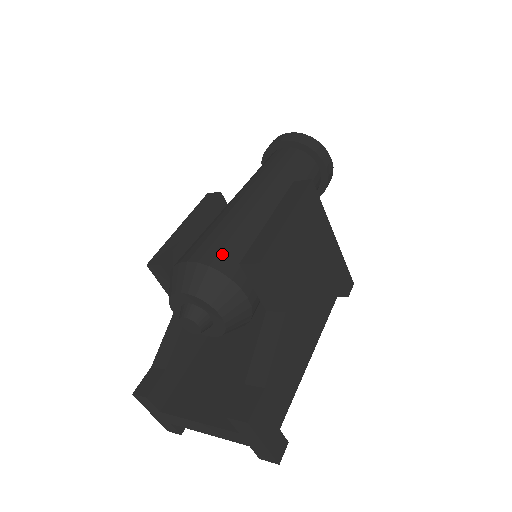
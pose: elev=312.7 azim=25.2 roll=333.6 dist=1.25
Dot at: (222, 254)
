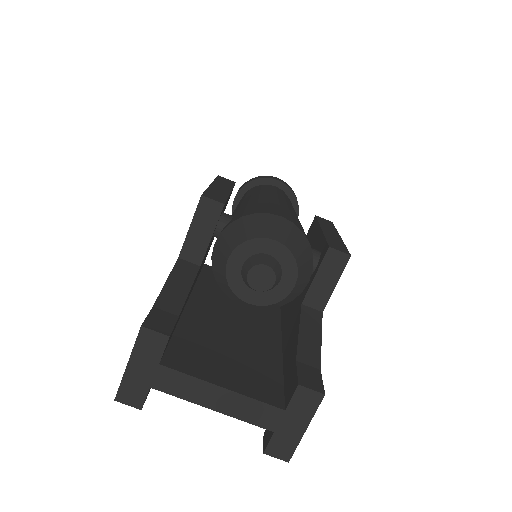
Dot at: (303, 231)
